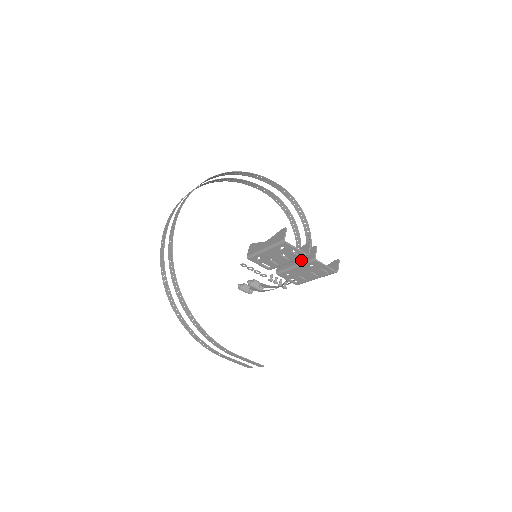
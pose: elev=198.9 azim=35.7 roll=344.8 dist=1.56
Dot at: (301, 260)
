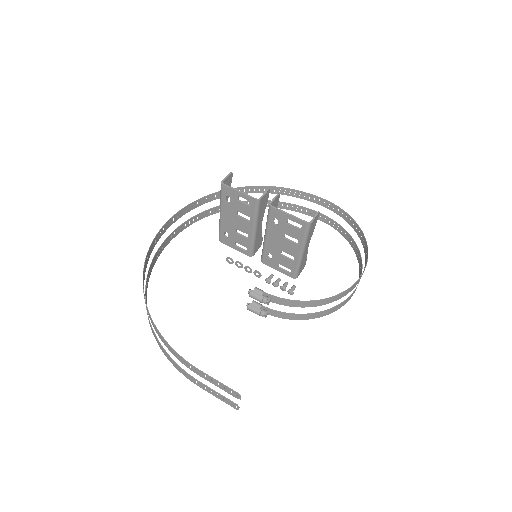
Dot at: occluded
